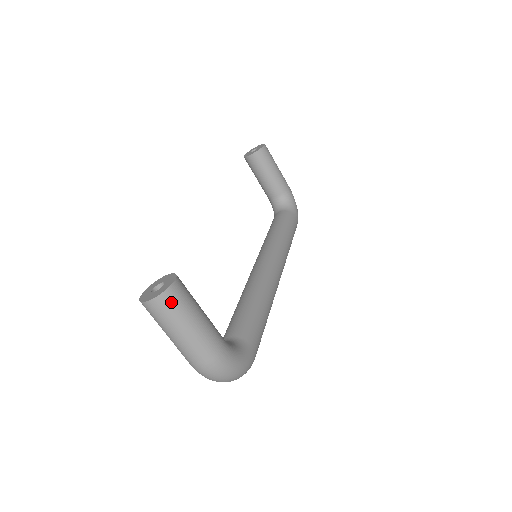
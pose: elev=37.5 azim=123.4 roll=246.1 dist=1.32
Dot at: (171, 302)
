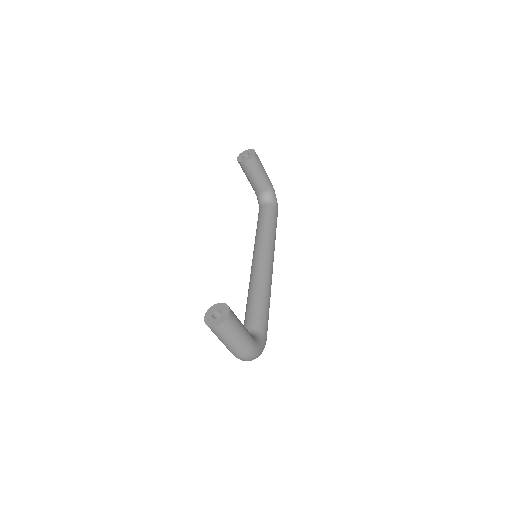
Dot at: (228, 326)
